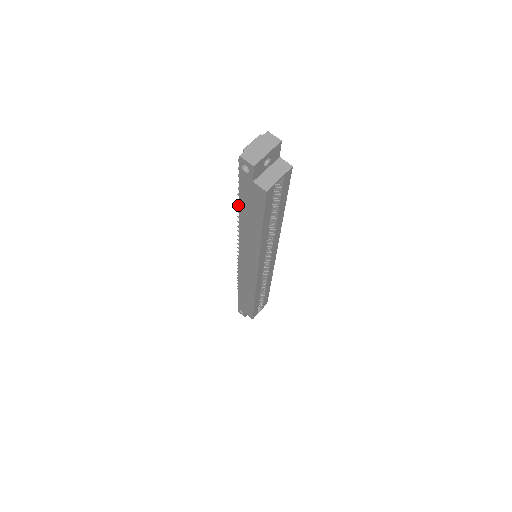
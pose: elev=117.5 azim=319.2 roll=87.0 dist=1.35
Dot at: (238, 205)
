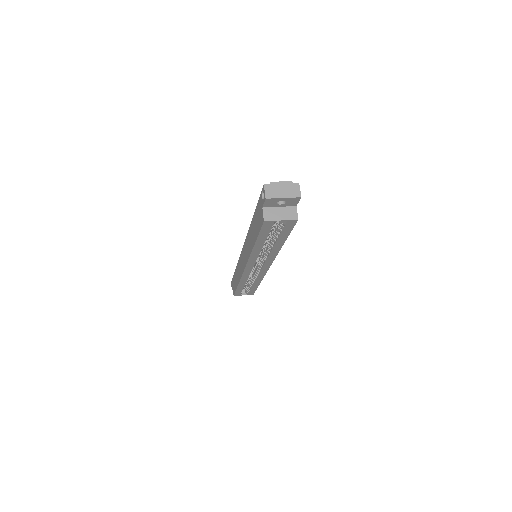
Dot at: occluded
